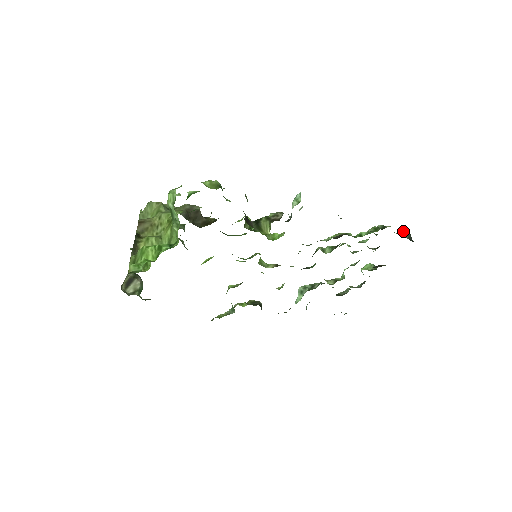
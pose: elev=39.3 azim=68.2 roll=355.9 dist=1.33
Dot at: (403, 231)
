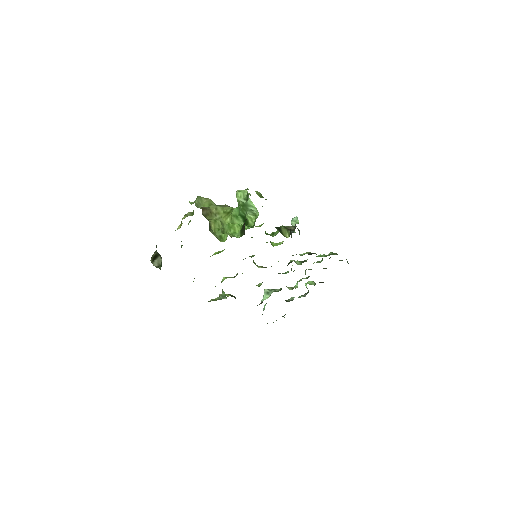
Dot at: occluded
